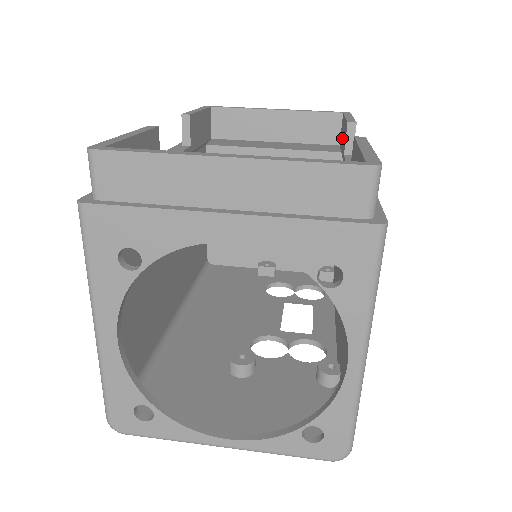
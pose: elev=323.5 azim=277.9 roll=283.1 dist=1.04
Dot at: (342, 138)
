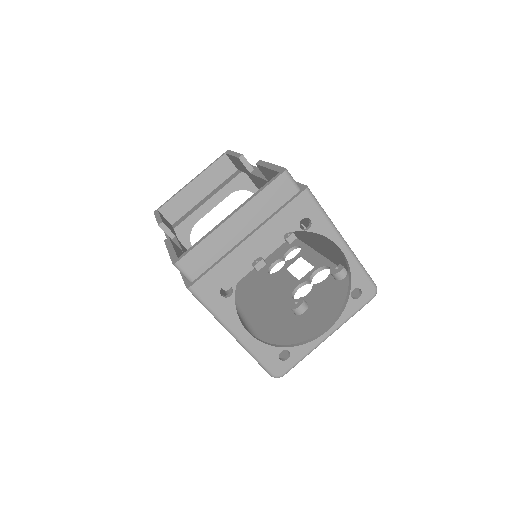
Dot at: occluded
